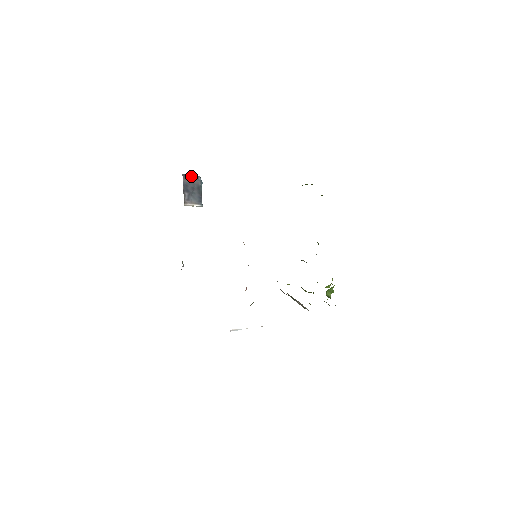
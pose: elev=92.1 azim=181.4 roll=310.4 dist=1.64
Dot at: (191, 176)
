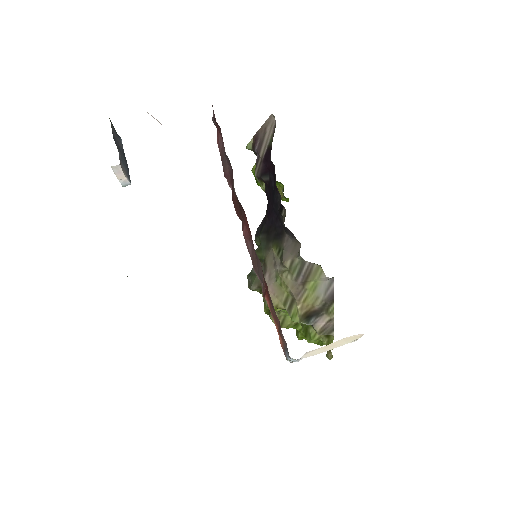
Dot at: (114, 130)
